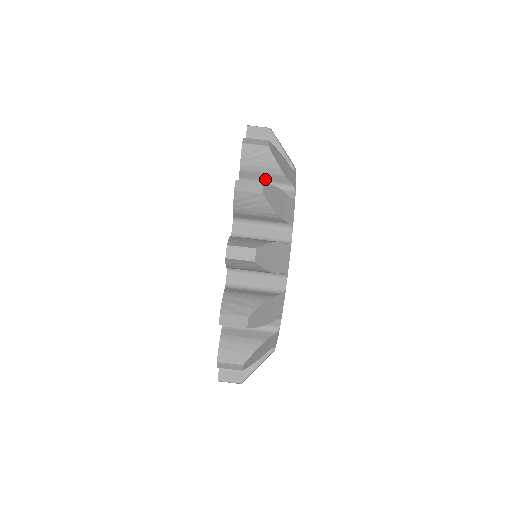
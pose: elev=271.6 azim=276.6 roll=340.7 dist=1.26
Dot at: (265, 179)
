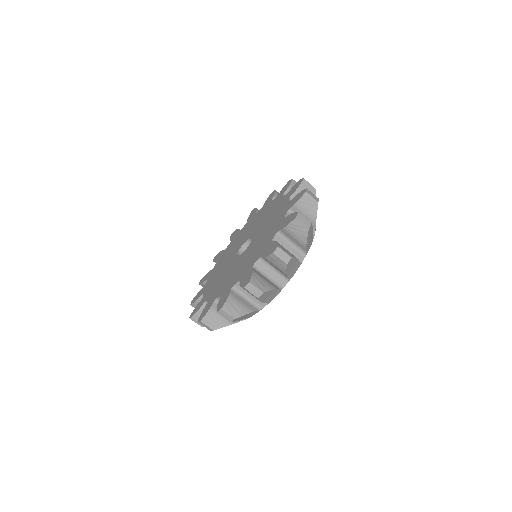
Dot at: occluded
